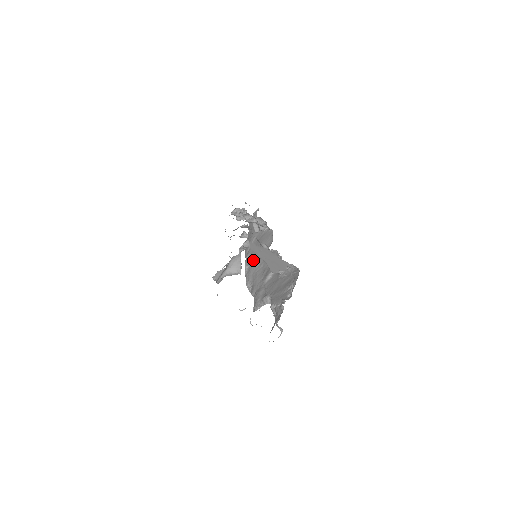
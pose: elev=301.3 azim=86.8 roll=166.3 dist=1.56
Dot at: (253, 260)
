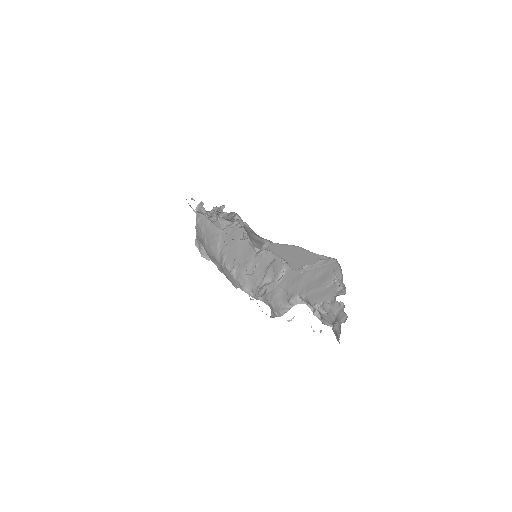
Dot at: (238, 261)
